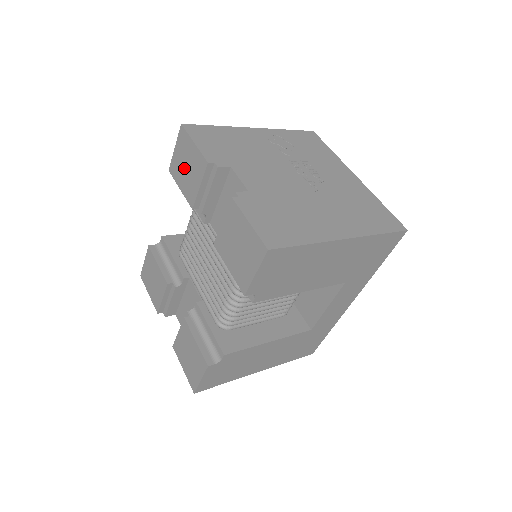
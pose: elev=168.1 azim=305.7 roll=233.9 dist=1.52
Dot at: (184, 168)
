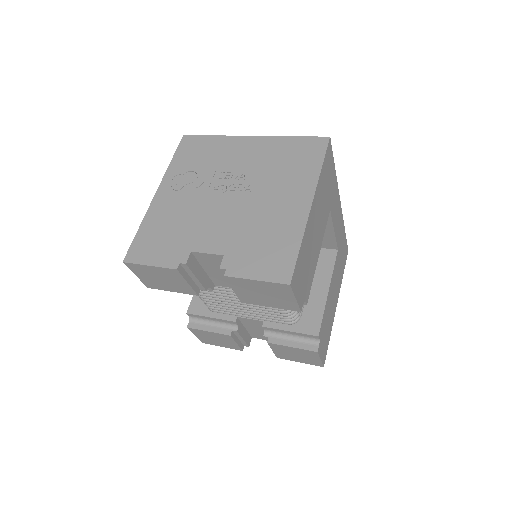
Dot at: (160, 281)
